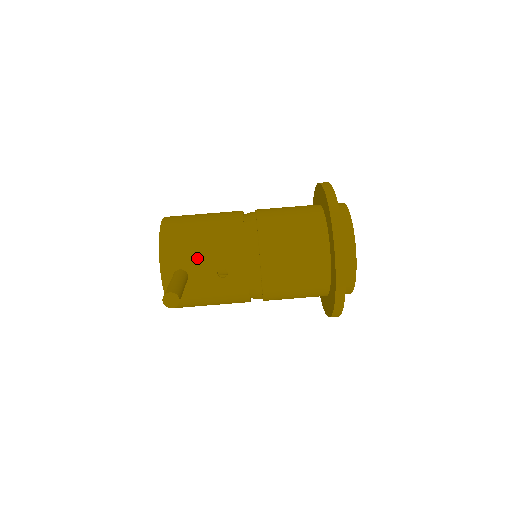
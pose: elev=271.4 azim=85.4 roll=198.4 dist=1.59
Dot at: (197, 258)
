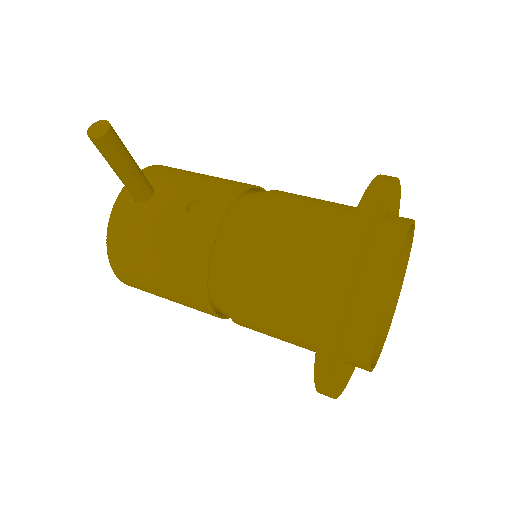
Dot at: (178, 183)
